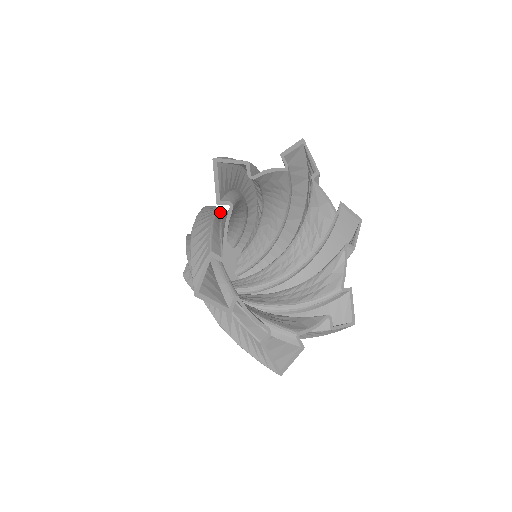
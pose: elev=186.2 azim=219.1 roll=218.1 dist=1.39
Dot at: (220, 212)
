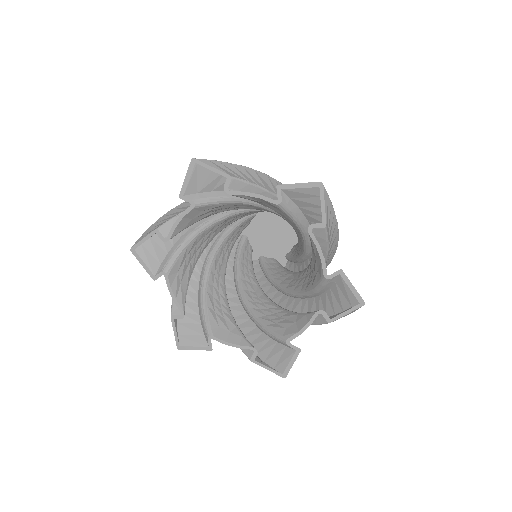
Dot at: occluded
